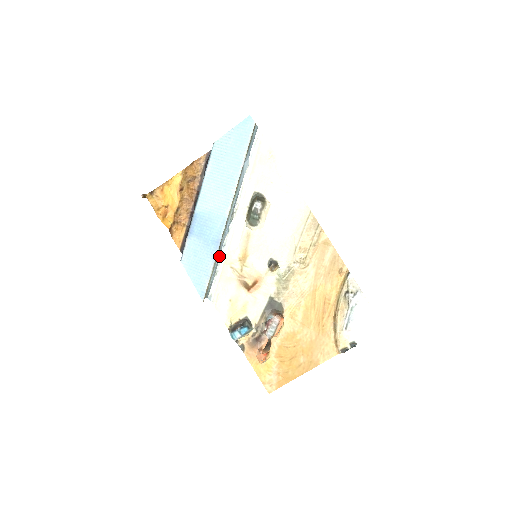
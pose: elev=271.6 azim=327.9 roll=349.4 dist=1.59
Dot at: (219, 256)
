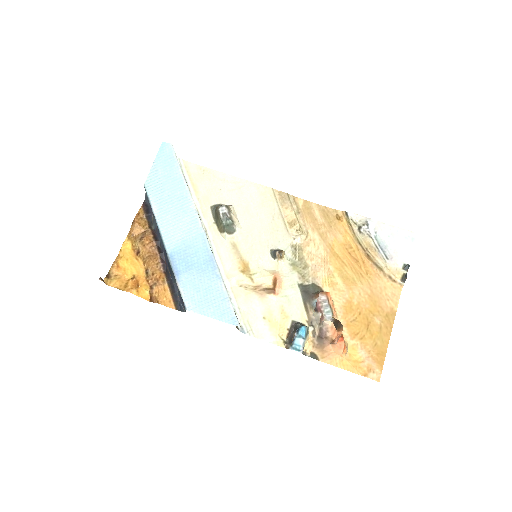
Dot at: occluded
